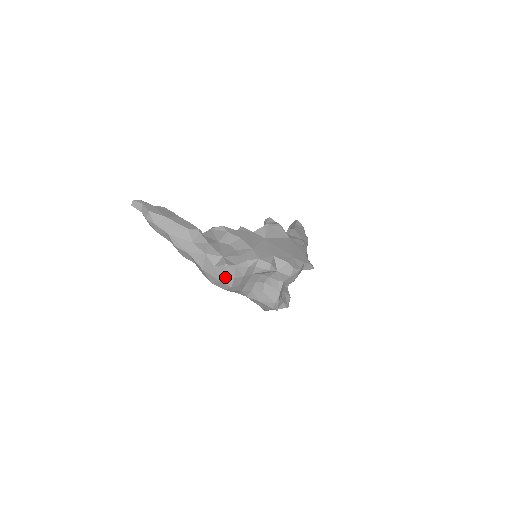
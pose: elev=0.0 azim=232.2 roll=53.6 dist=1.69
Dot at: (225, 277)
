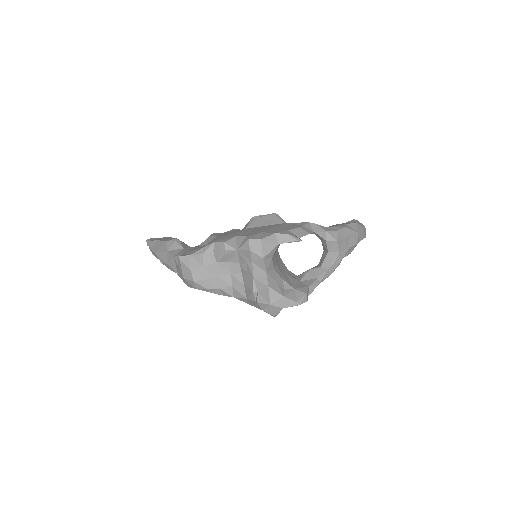
Dot at: (184, 271)
